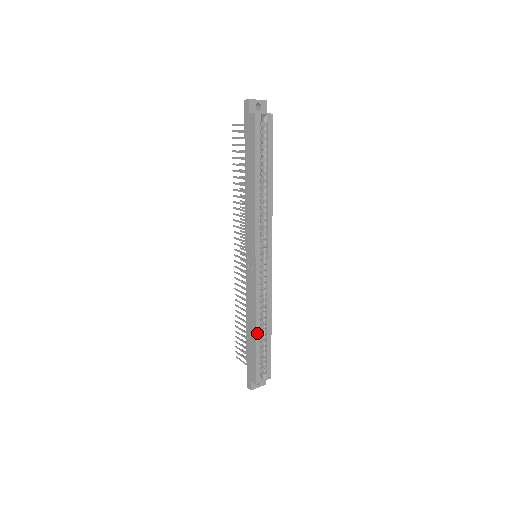
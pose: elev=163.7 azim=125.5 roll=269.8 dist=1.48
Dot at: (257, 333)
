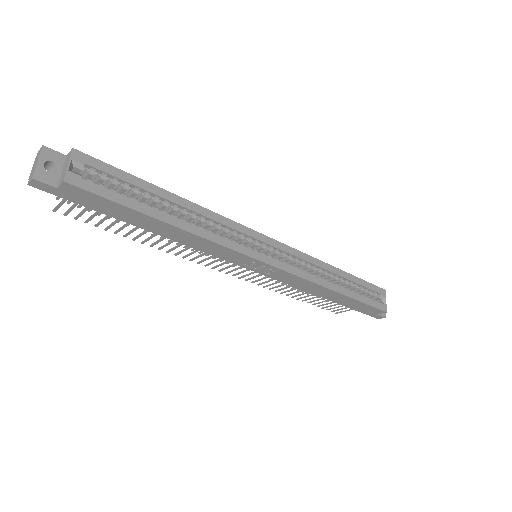
Dot at: (342, 292)
